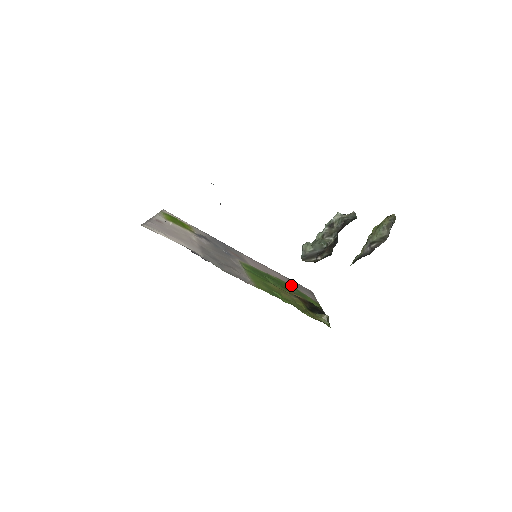
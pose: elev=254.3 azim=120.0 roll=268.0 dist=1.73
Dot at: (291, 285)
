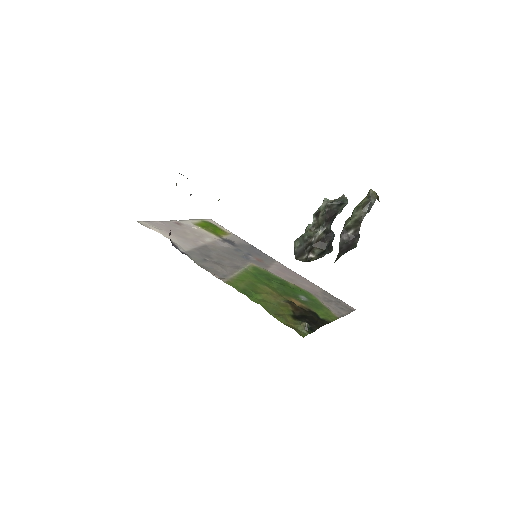
Dot at: (313, 295)
